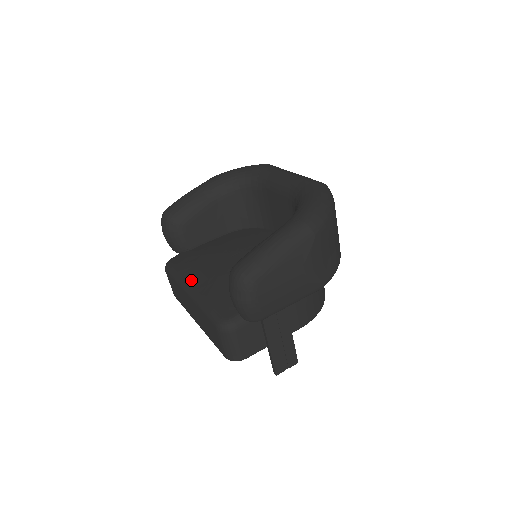
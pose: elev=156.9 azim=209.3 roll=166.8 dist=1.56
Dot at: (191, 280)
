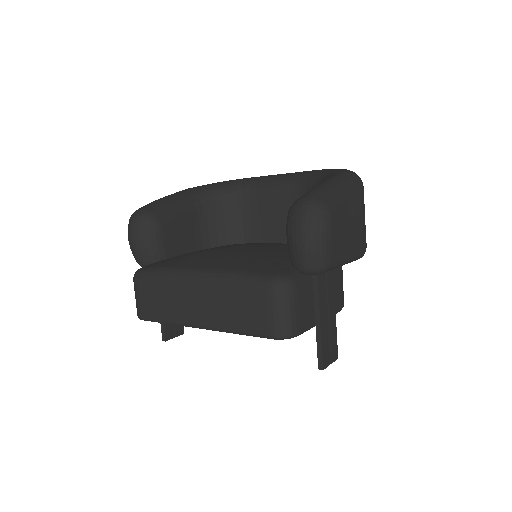
Dot at: (196, 265)
